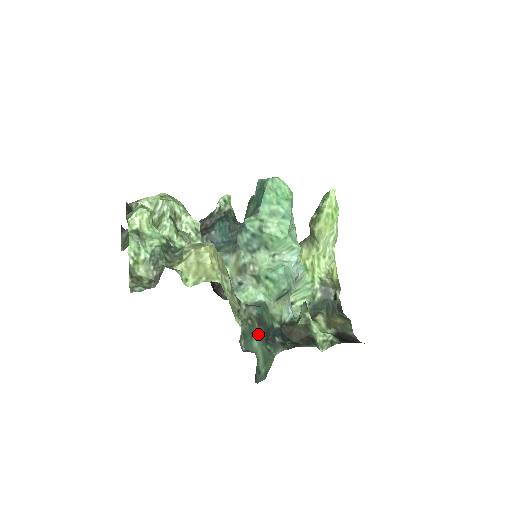
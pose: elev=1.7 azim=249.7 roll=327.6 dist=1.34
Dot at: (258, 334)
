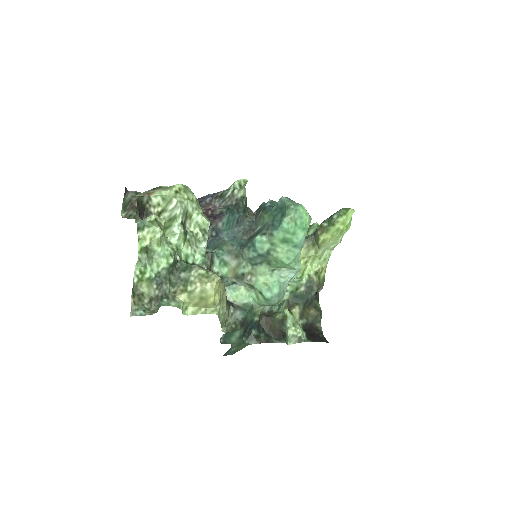
Dot at: (238, 333)
